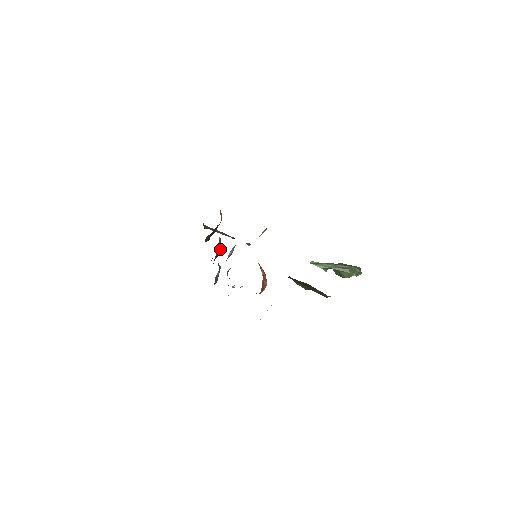
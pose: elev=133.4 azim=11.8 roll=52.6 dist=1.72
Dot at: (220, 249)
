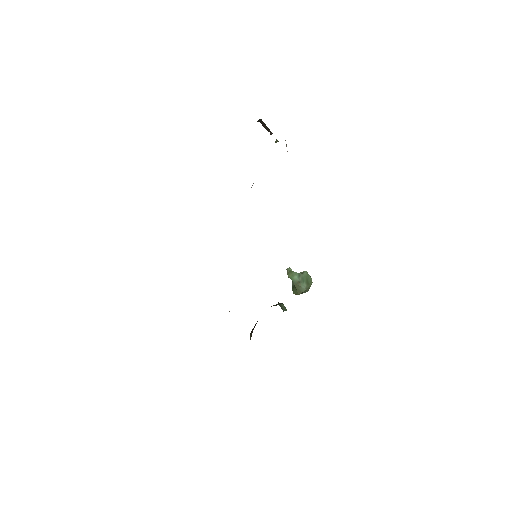
Dot at: occluded
